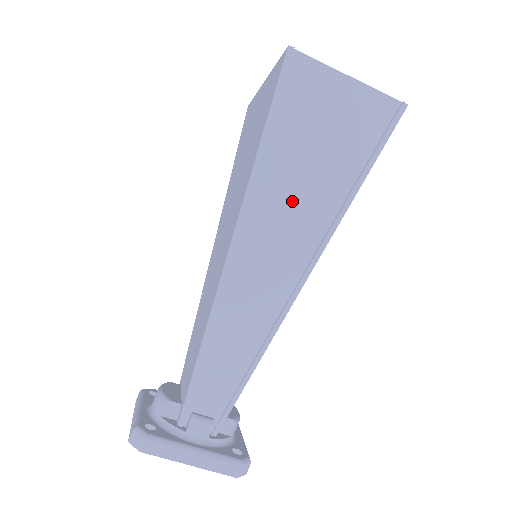
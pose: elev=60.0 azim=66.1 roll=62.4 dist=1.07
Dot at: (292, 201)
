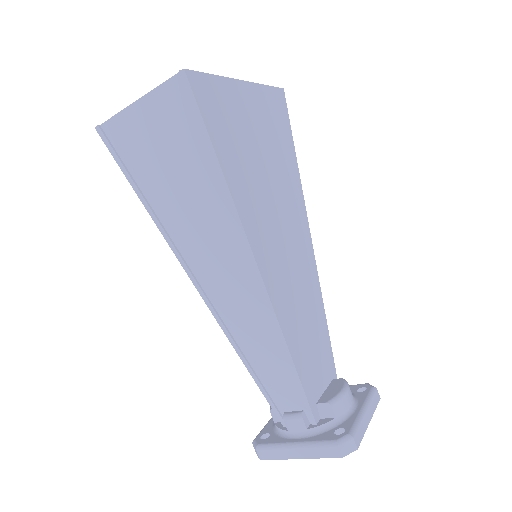
Dot at: (194, 219)
